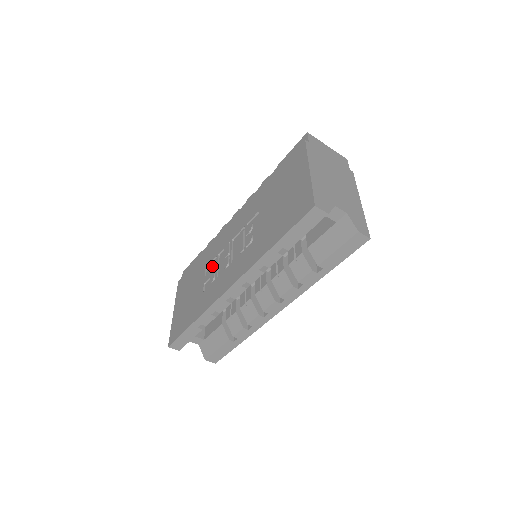
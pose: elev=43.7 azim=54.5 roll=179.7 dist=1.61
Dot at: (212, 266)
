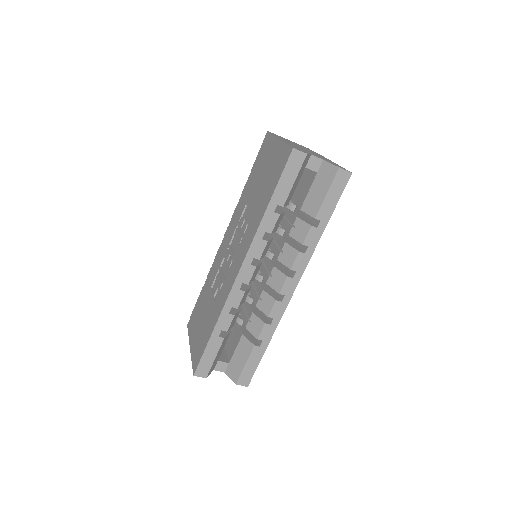
Dot at: (217, 278)
